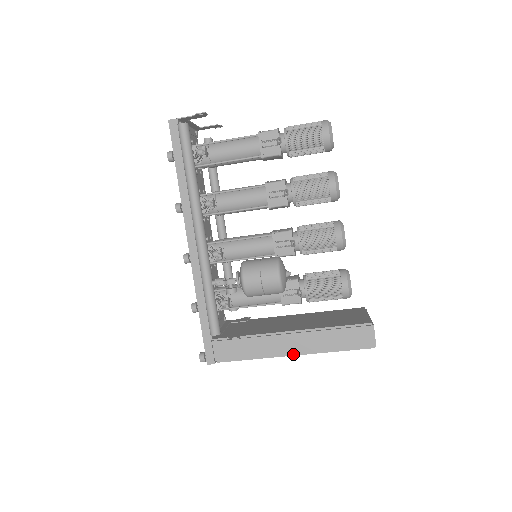
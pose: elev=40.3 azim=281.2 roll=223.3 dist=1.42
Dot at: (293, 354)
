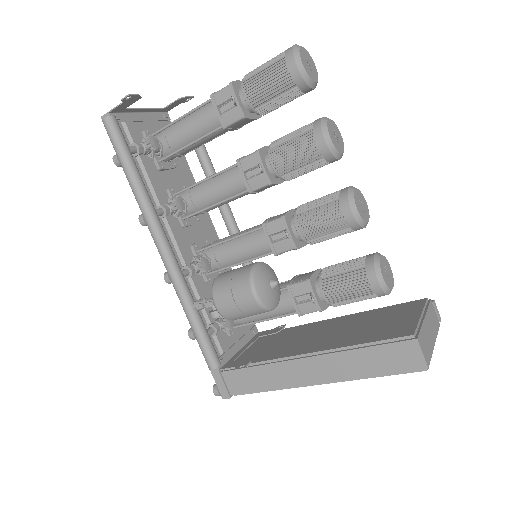
Dot at: (317, 383)
